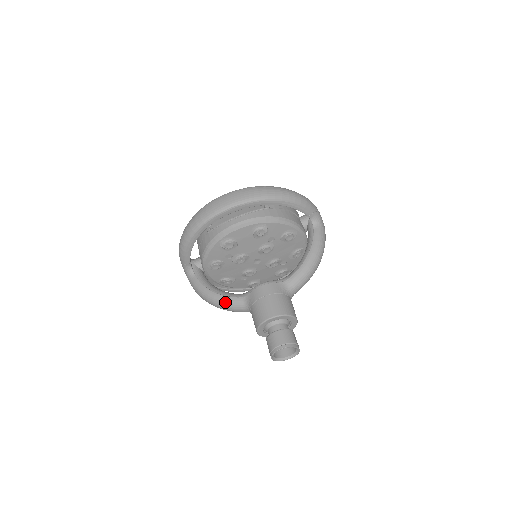
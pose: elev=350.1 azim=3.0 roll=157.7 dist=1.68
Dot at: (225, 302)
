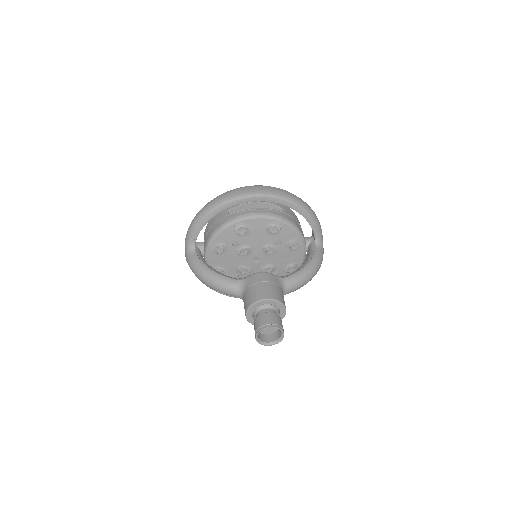
Dot at: (221, 280)
